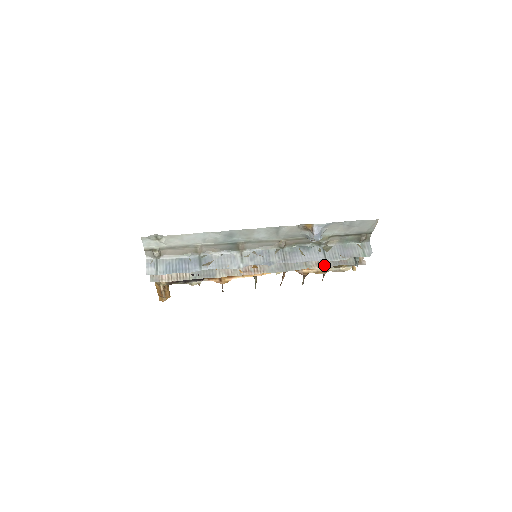
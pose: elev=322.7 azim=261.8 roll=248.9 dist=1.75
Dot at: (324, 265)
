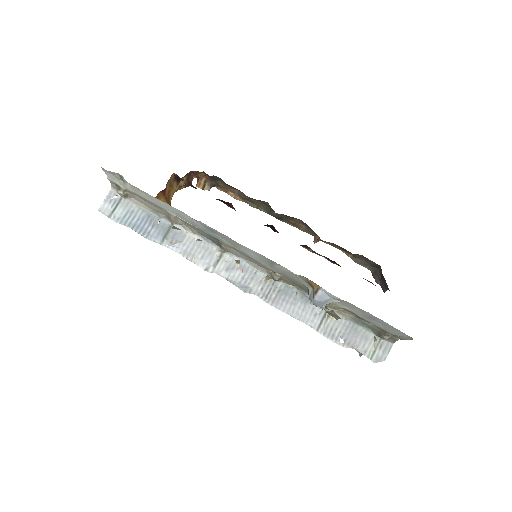
Dot at: occluded
